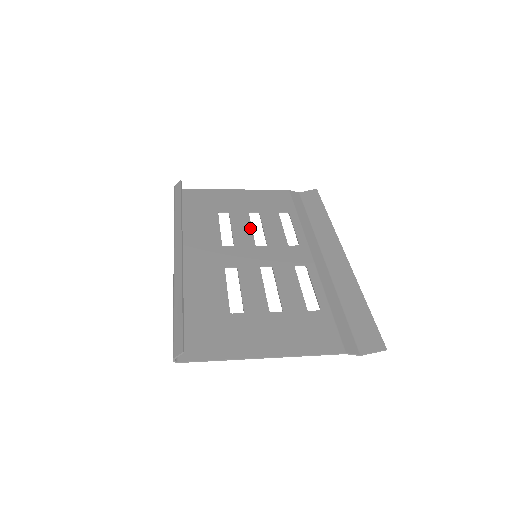
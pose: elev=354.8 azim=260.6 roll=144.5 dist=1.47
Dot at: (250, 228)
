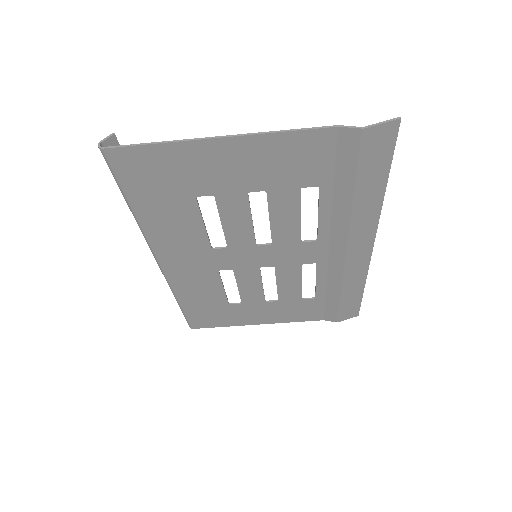
Dot at: (260, 284)
